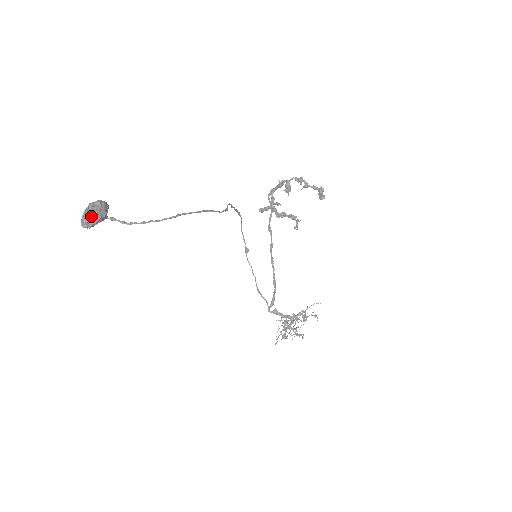
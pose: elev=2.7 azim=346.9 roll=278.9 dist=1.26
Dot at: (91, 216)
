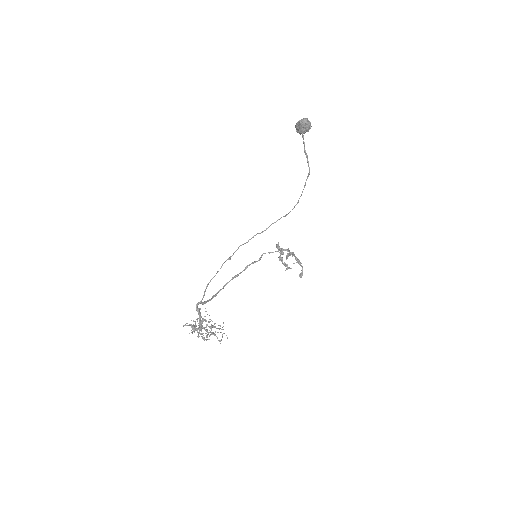
Dot at: occluded
